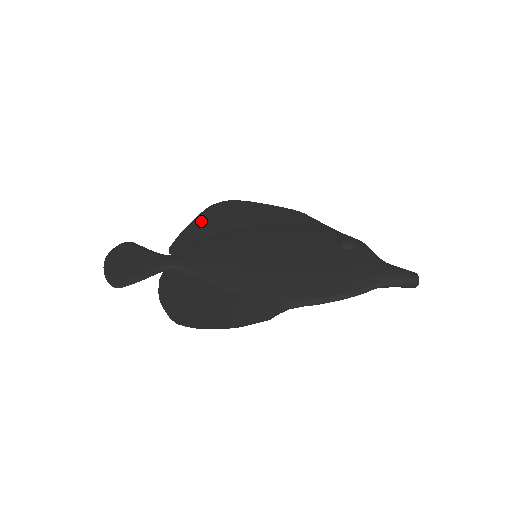
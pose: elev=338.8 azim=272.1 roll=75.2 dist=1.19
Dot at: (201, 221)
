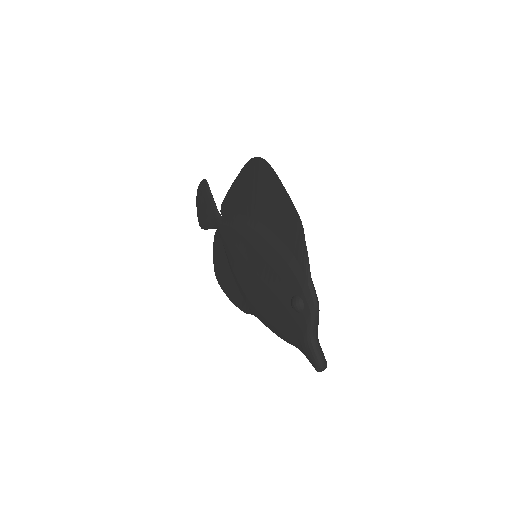
Dot at: (239, 183)
